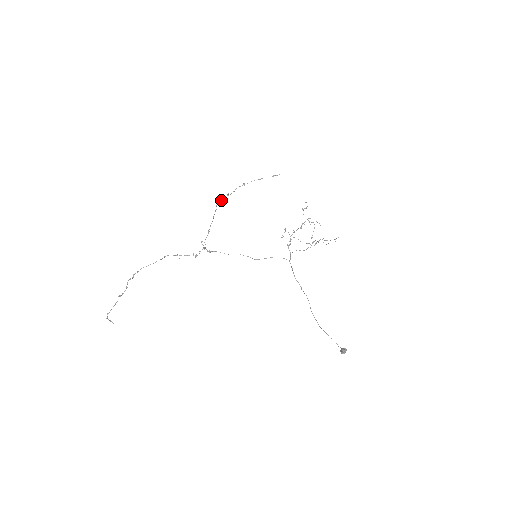
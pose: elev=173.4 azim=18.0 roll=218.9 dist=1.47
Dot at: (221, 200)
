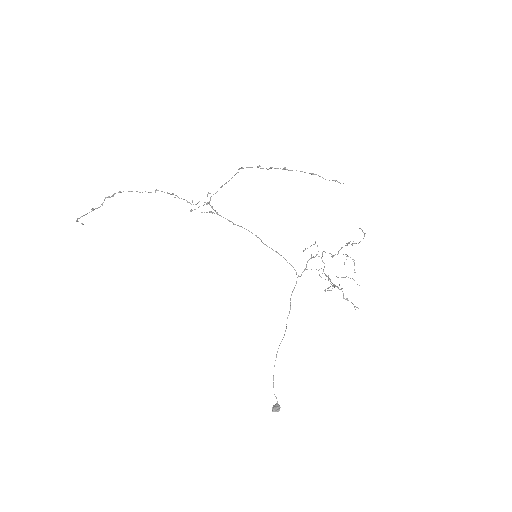
Dot at: (247, 167)
